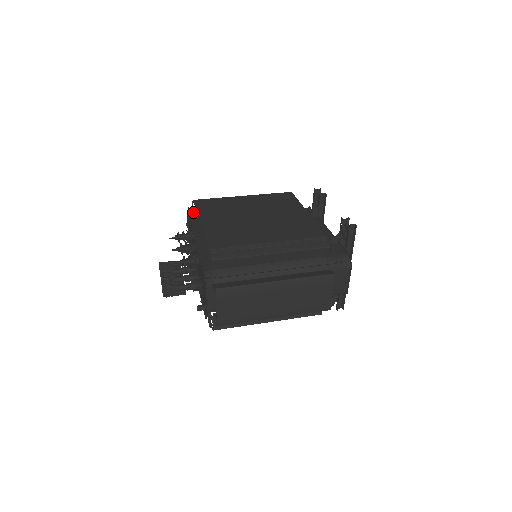
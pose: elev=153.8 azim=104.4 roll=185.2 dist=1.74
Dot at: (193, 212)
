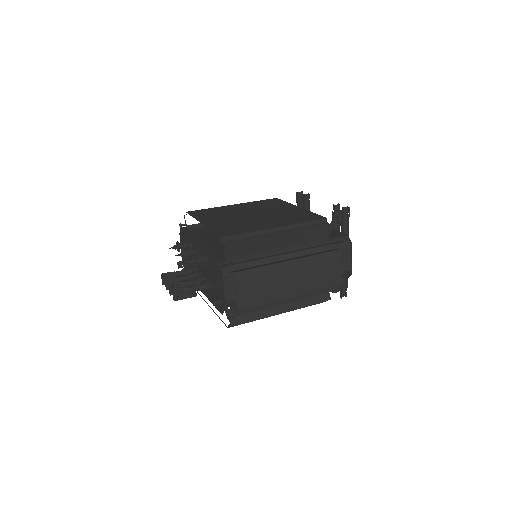
Dot at: (186, 225)
